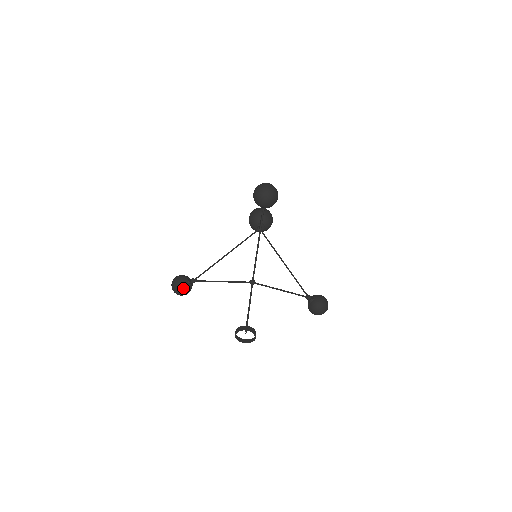
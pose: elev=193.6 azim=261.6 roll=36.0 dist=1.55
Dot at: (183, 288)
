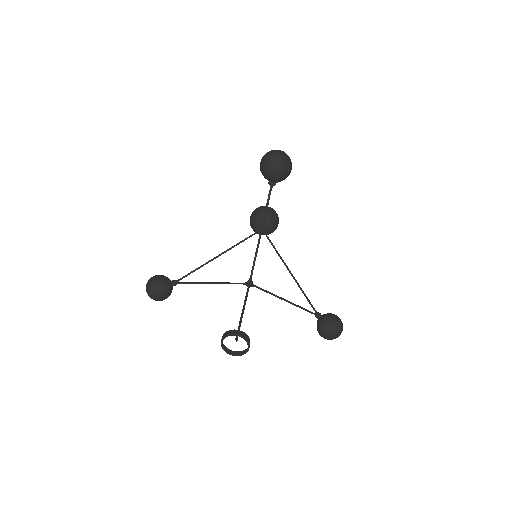
Dot at: (160, 290)
